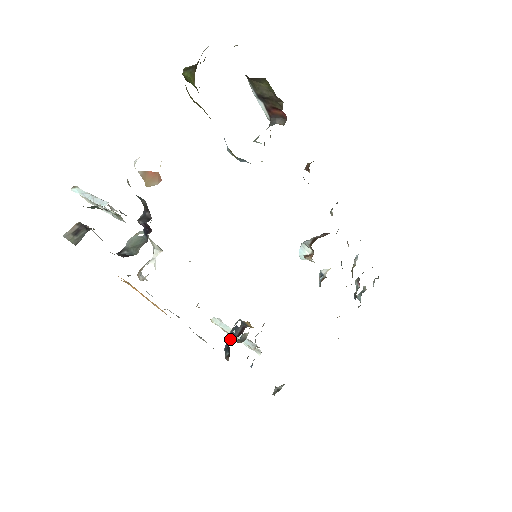
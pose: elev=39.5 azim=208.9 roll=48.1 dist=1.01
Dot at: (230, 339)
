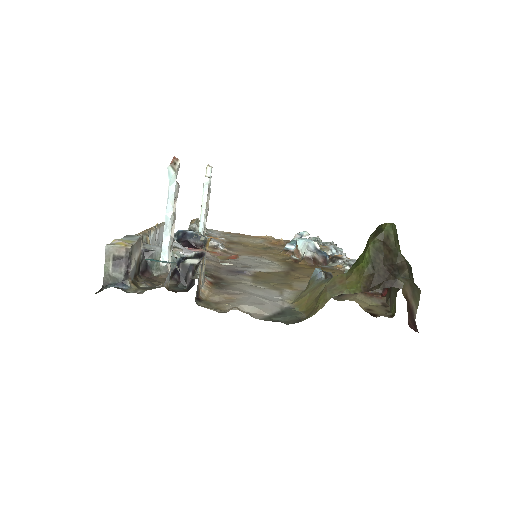
Dot at: (187, 236)
